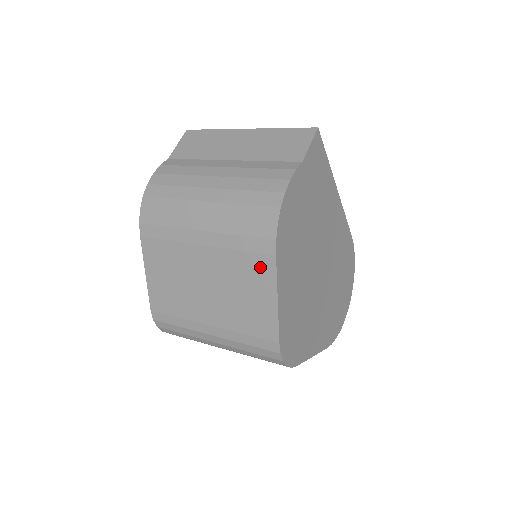
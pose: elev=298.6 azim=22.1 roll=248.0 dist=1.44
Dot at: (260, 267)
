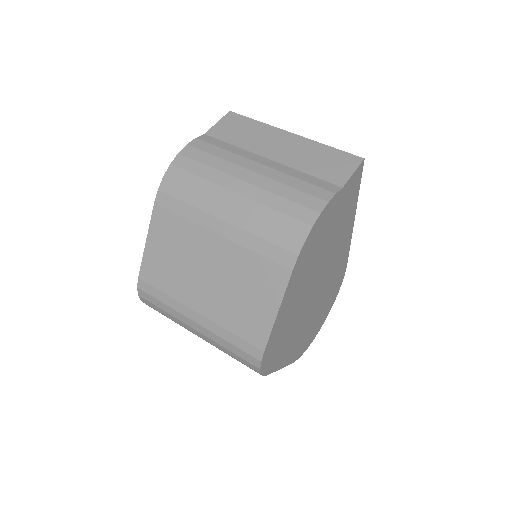
Dot at: (272, 275)
